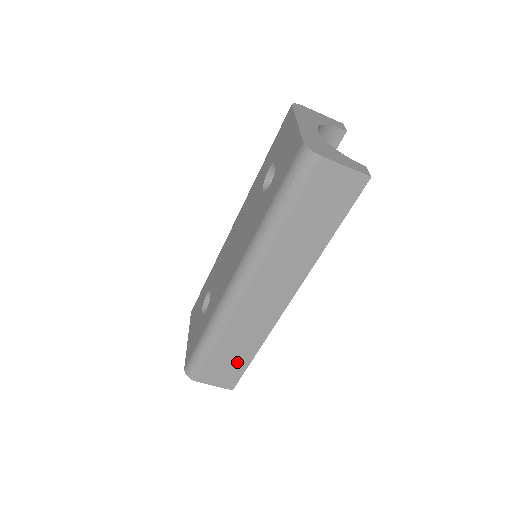
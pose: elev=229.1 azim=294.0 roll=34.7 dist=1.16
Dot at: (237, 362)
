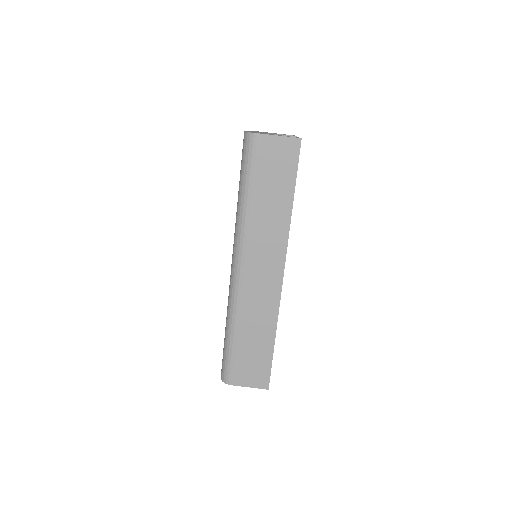
Dot at: (261, 353)
